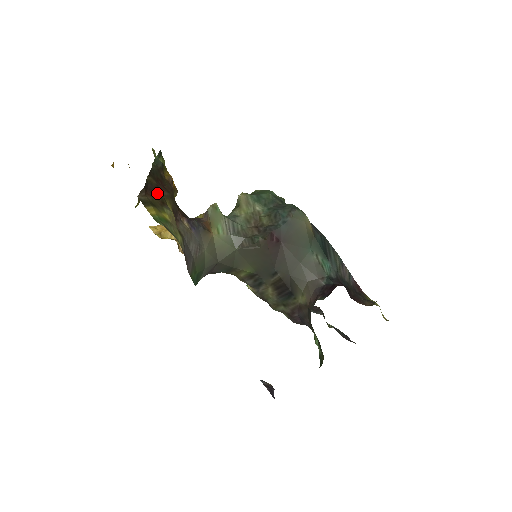
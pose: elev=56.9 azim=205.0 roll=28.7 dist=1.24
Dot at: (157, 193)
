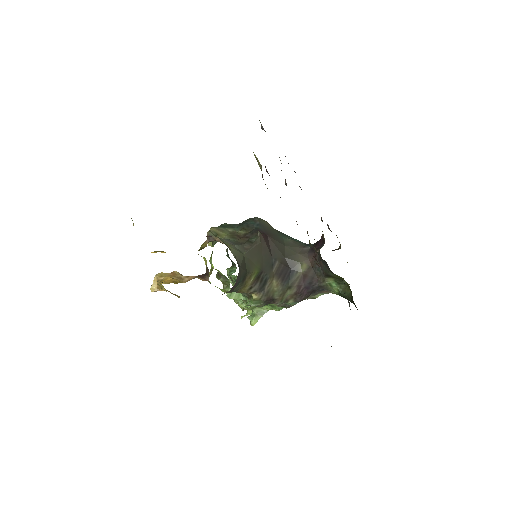
Dot at: occluded
